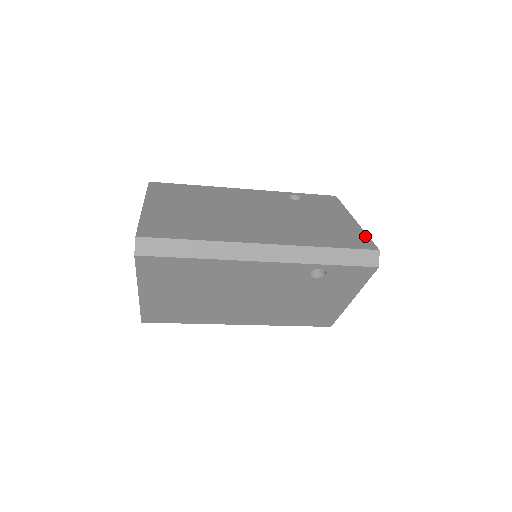
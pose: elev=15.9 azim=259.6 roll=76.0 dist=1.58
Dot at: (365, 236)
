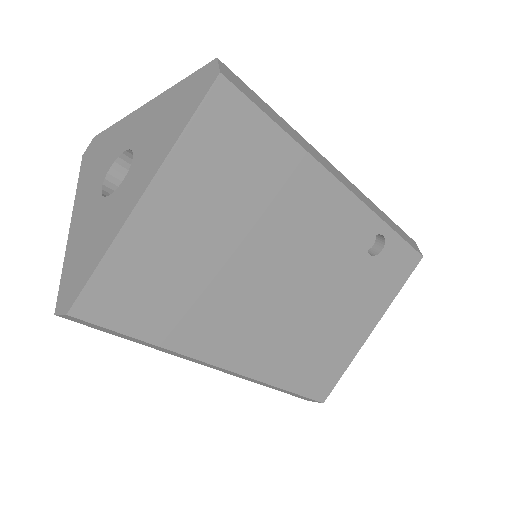
Dot at: occluded
